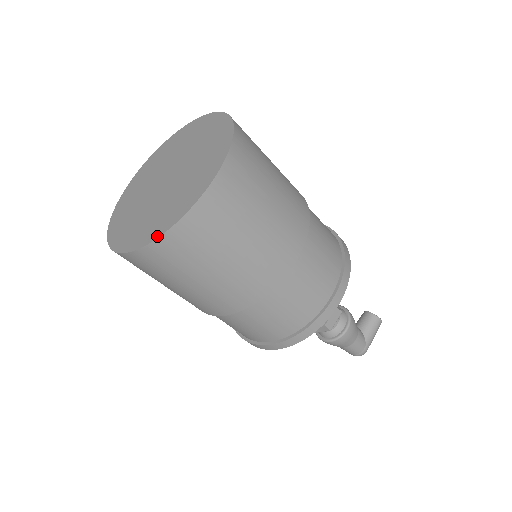
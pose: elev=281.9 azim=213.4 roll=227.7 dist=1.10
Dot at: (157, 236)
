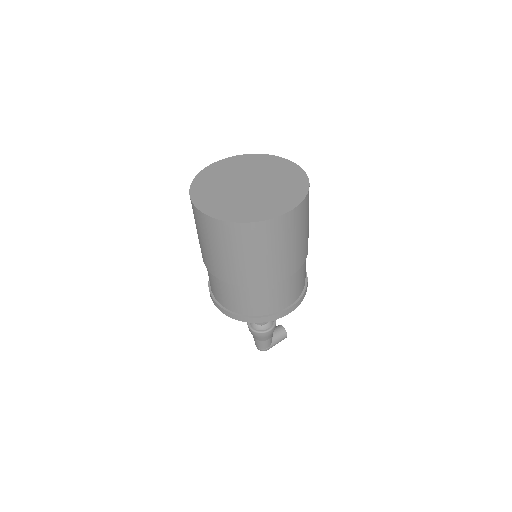
Dot at: (238, 221)
